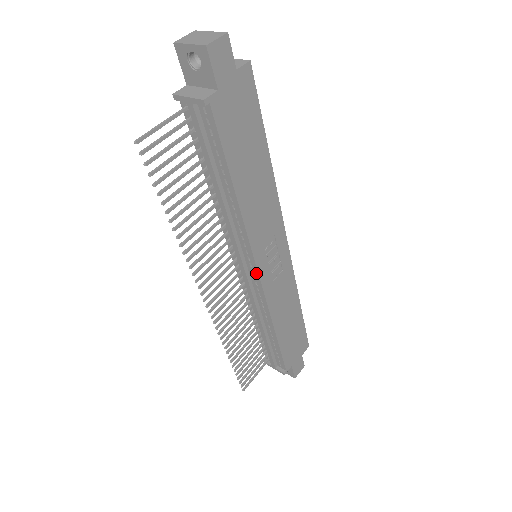
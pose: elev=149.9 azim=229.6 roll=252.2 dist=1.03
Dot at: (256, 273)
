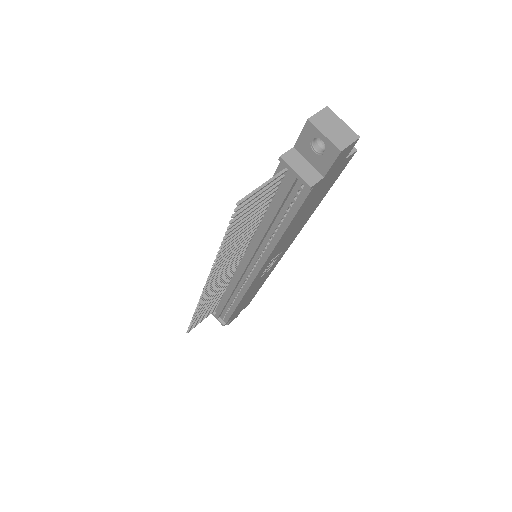
Dot at: (254, 275)
